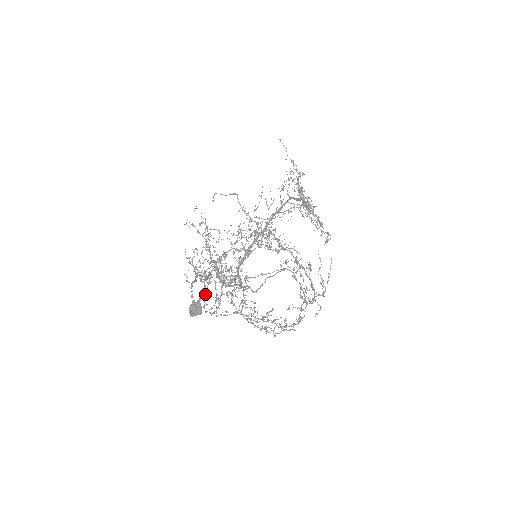
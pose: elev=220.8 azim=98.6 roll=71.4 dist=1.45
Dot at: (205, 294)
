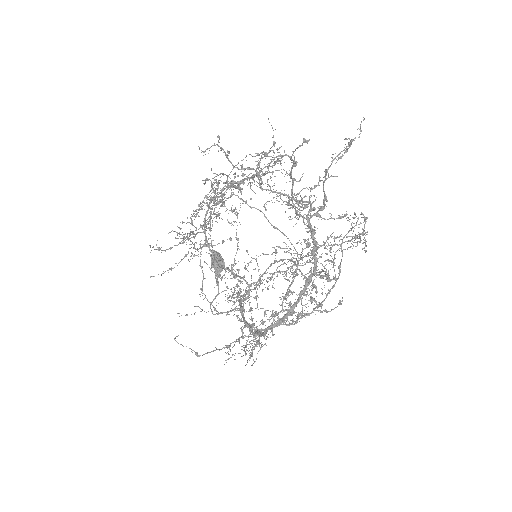
Dot at: occluded
